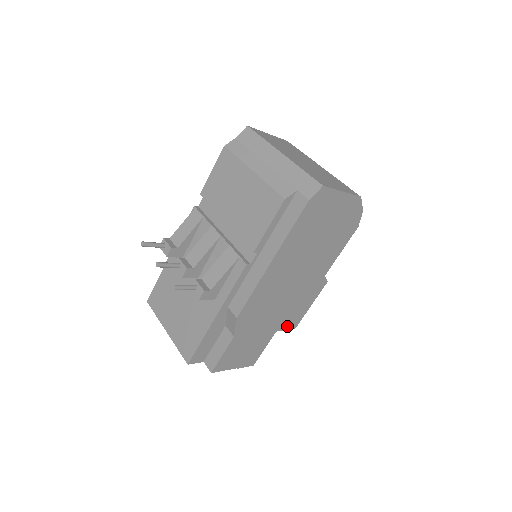
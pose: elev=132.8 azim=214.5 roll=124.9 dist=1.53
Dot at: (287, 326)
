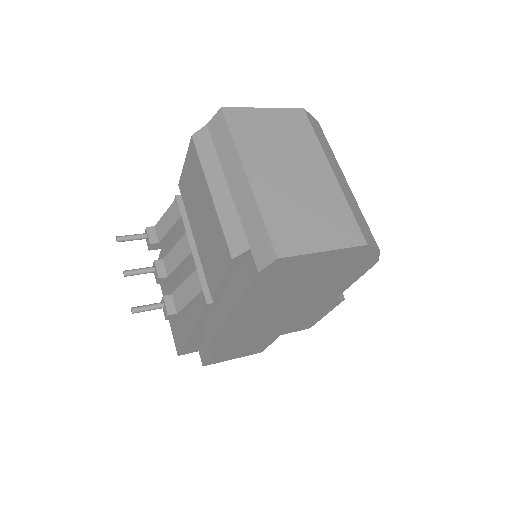
Dot at: (296, 329)
